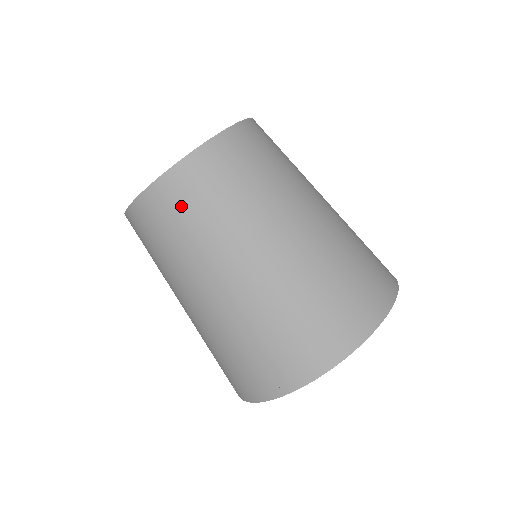
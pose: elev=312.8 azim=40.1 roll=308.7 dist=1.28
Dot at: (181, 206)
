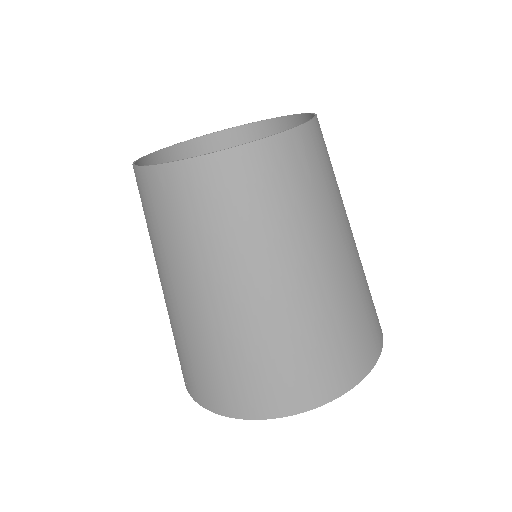
Dot at: (155, 206)
